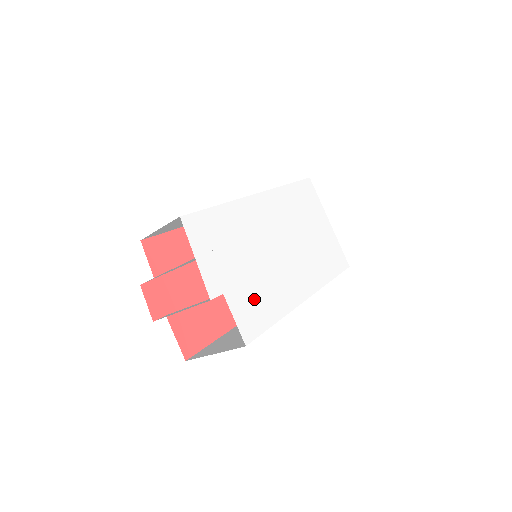
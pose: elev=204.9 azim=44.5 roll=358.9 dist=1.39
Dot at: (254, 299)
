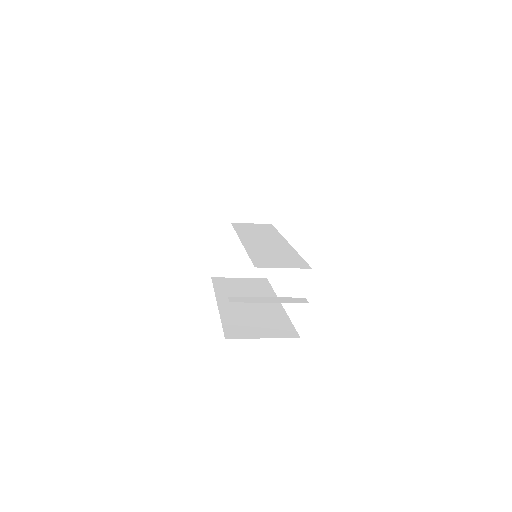
Dot at: occluded
